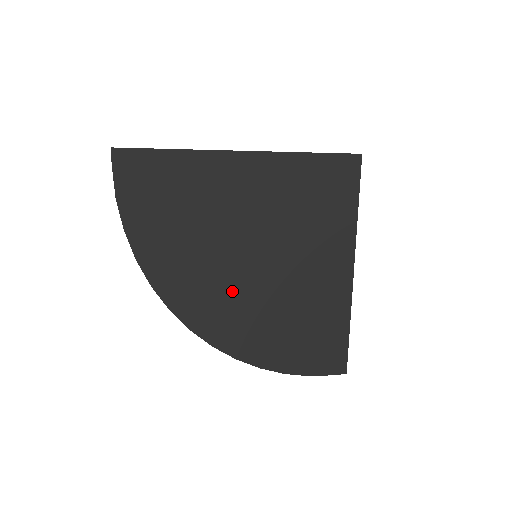
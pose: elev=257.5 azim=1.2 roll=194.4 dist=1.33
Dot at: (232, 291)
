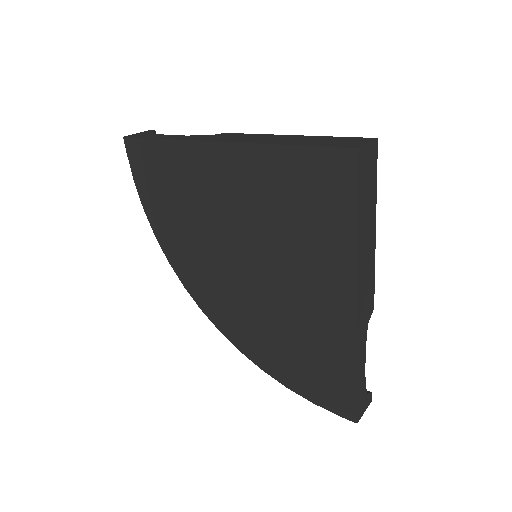
Dot at: (228, 287)
